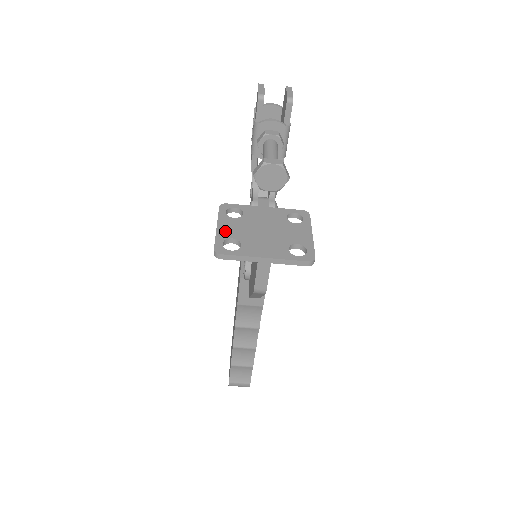
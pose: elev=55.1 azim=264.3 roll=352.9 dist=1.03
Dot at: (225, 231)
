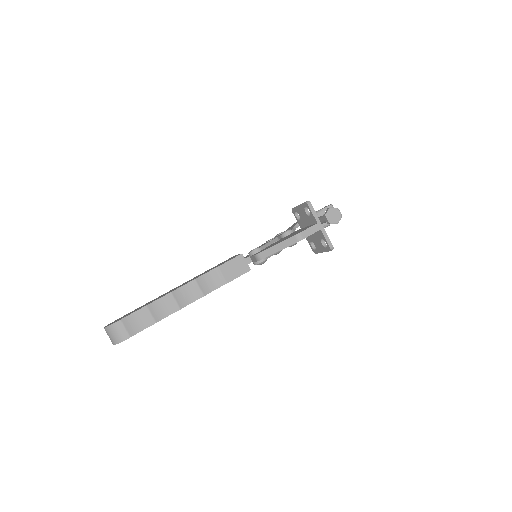
Dot at: occluded
